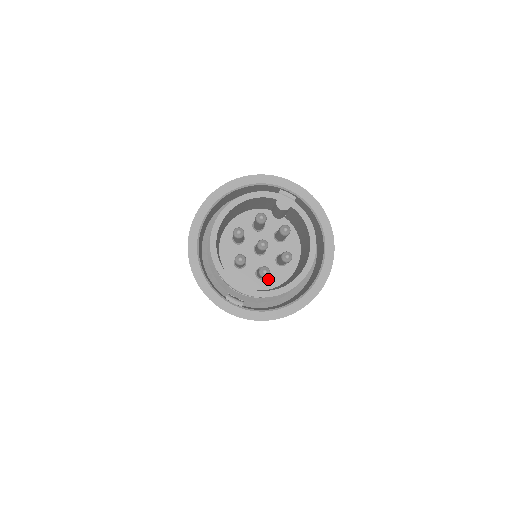
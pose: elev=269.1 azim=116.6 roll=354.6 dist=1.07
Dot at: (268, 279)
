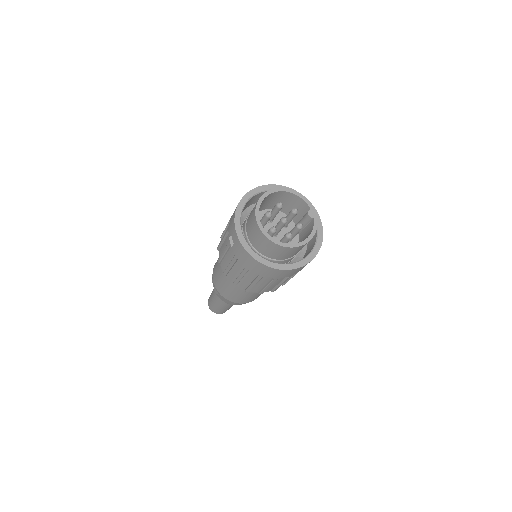
Dot at: occluded
